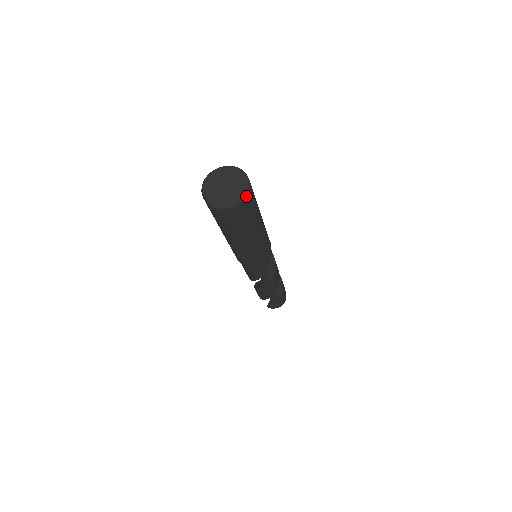
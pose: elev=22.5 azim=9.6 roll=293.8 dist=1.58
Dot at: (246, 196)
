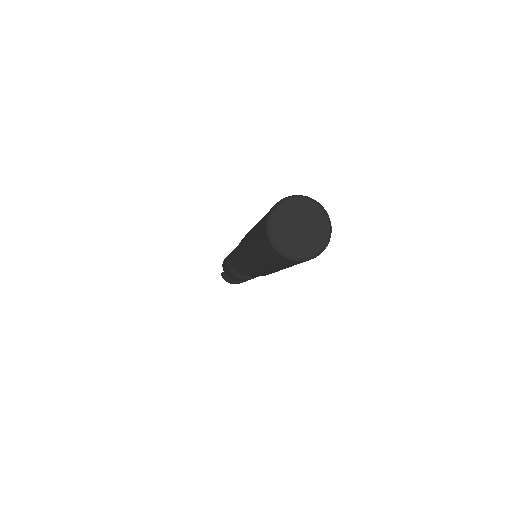
Dot at: (310, 259)
